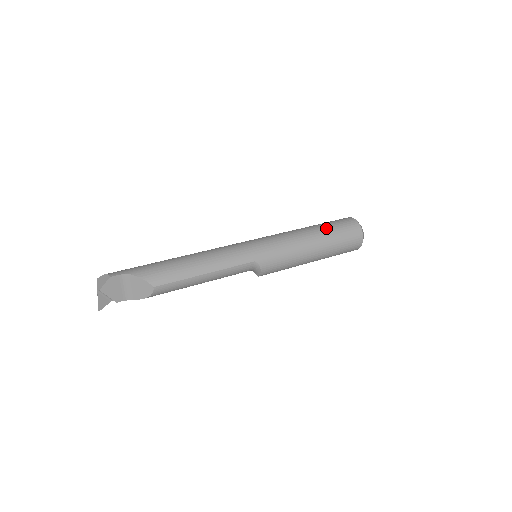
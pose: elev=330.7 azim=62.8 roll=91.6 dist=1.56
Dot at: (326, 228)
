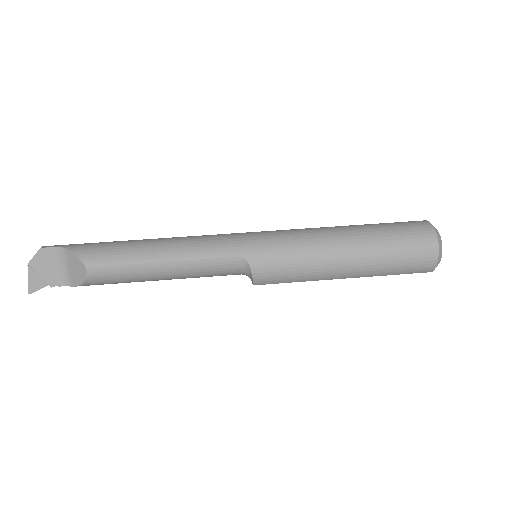
Dot at: (373, 227)
